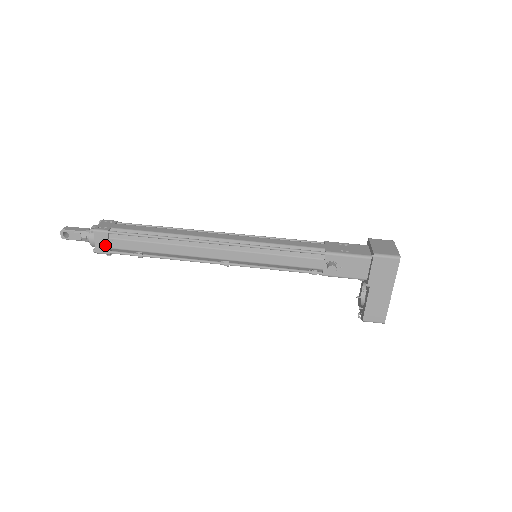
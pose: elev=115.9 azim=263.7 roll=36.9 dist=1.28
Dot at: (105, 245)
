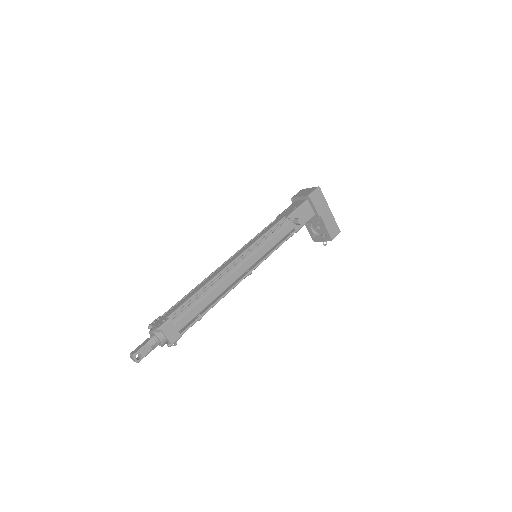
Dot at: (174, 332)
